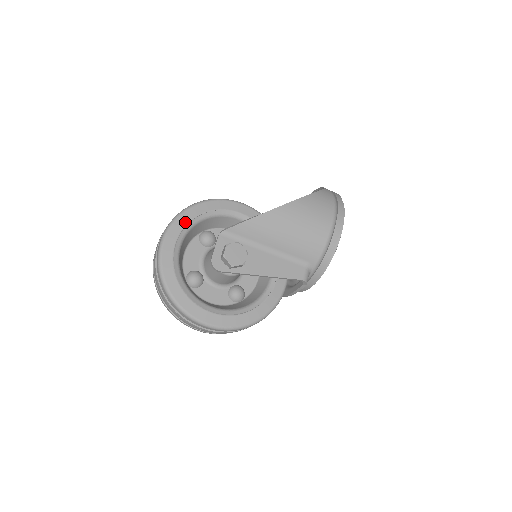
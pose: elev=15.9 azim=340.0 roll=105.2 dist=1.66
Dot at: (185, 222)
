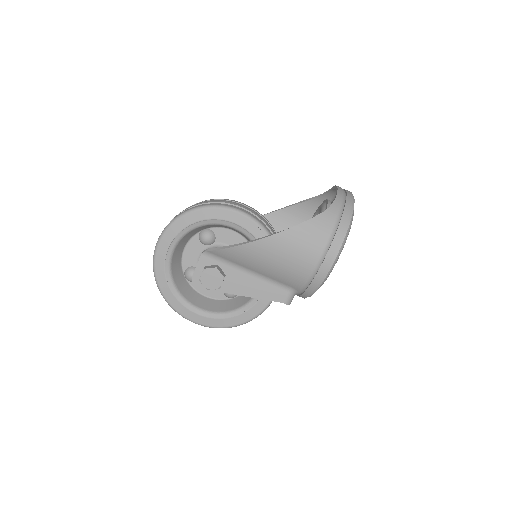
Dot at: (177, 231)
